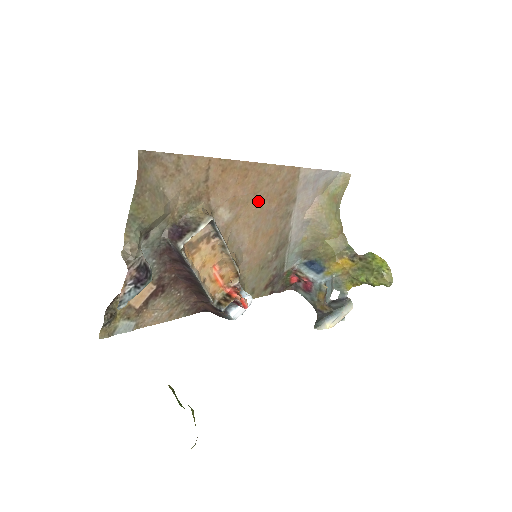
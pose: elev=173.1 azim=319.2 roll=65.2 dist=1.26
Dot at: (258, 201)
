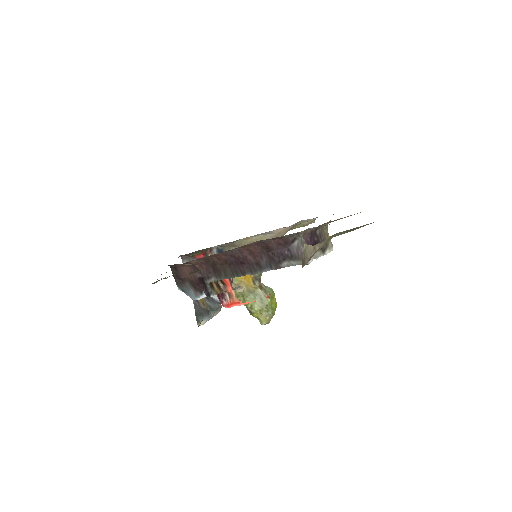
Dot at: occluded
